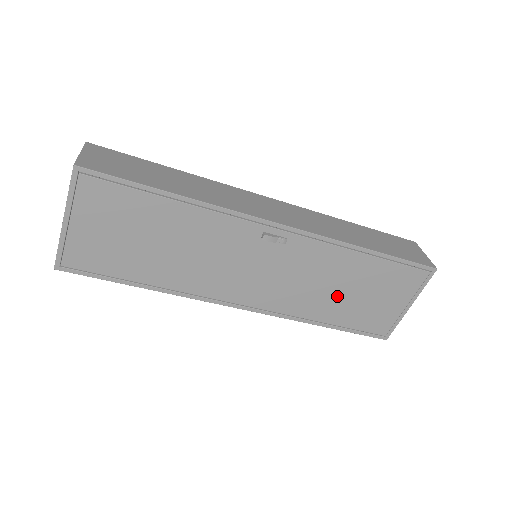
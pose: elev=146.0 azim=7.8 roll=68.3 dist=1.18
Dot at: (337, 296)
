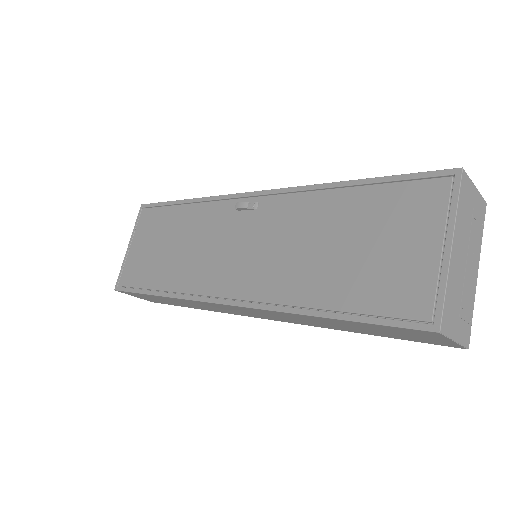
Dot at: (324, 258)
